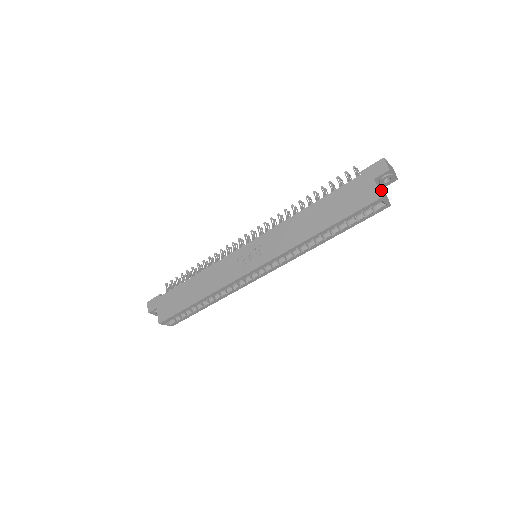
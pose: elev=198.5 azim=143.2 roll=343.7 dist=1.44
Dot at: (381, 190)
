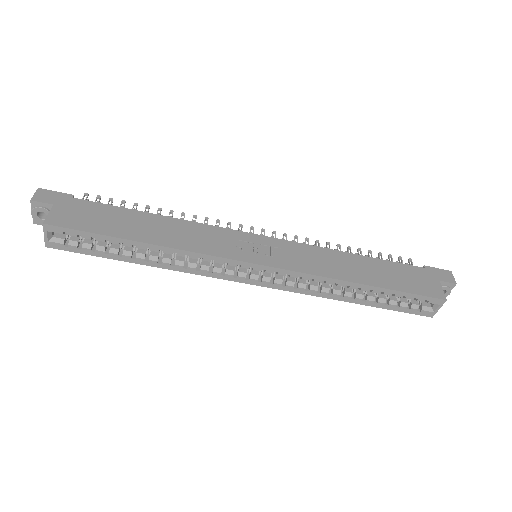
Dot at: occluded
